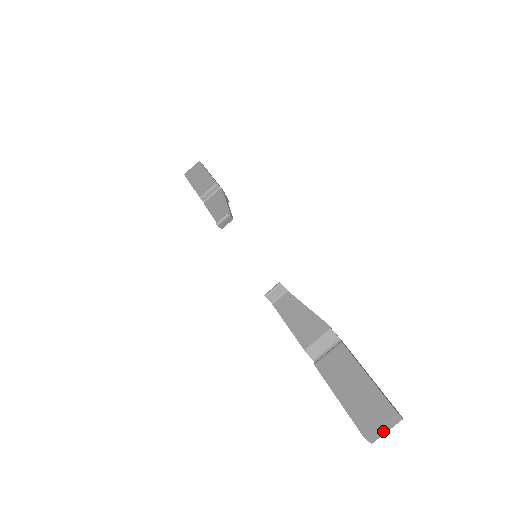
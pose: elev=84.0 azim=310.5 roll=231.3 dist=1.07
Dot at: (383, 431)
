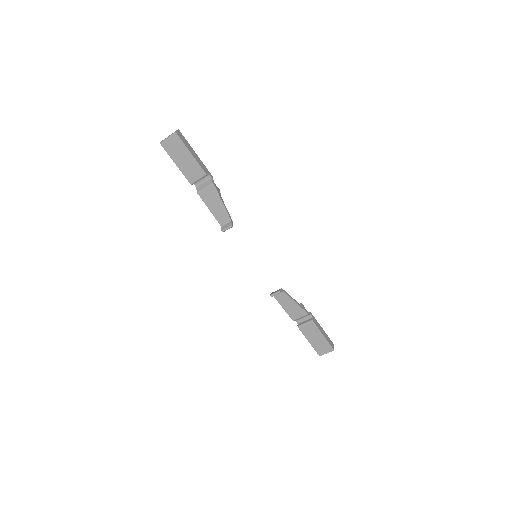
Dot at: occluded
